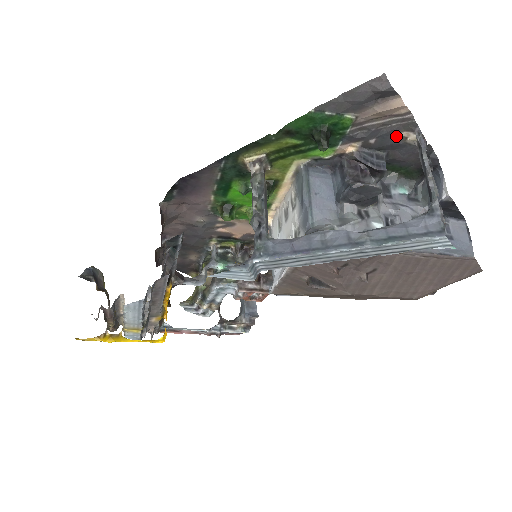
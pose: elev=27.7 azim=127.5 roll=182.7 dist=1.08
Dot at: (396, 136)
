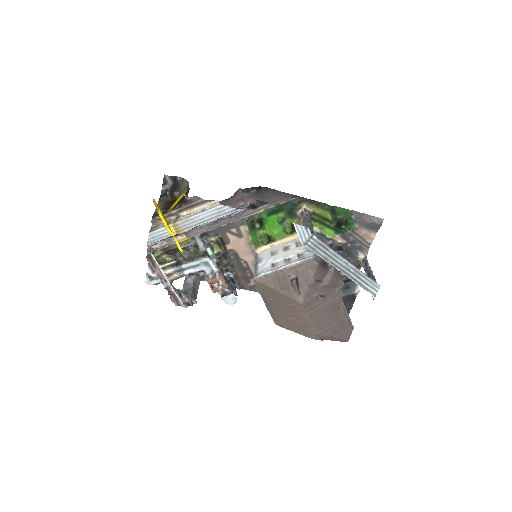
Dot at: (357, 251)
